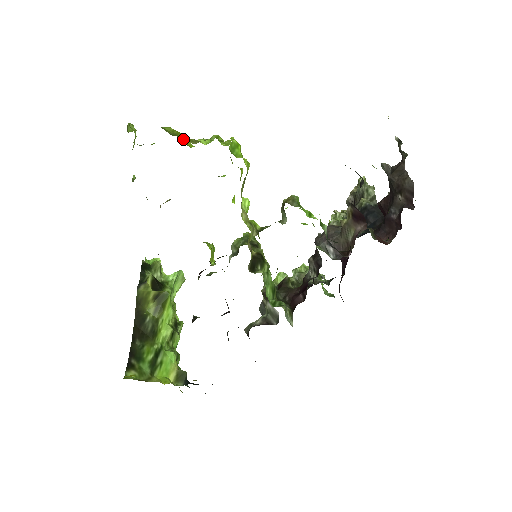
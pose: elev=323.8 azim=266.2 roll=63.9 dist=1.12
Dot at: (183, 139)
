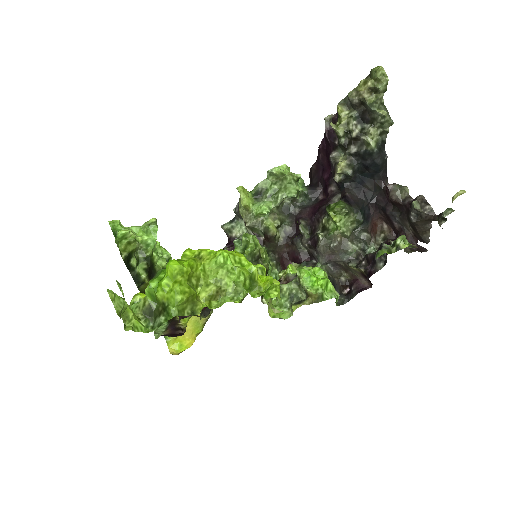
Dot at: (189, 274)
